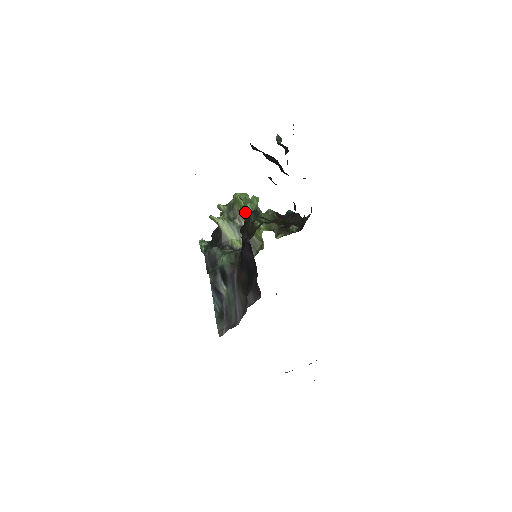
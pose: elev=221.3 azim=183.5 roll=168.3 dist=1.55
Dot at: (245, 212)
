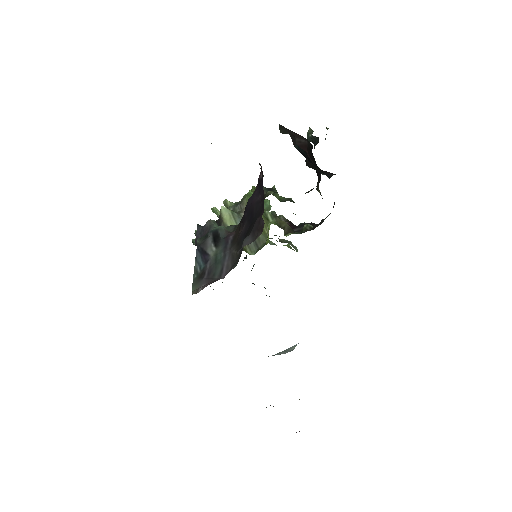
Dot at: occluded
